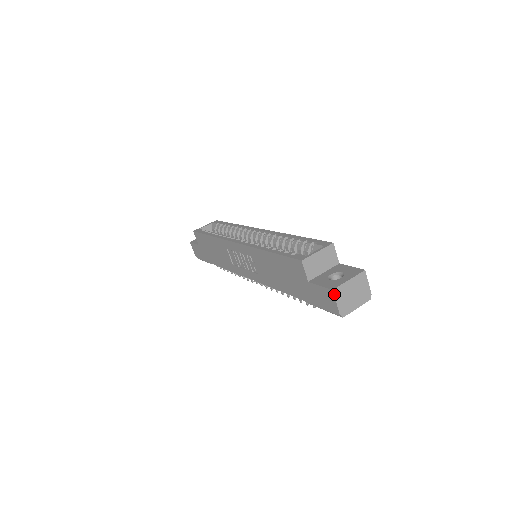
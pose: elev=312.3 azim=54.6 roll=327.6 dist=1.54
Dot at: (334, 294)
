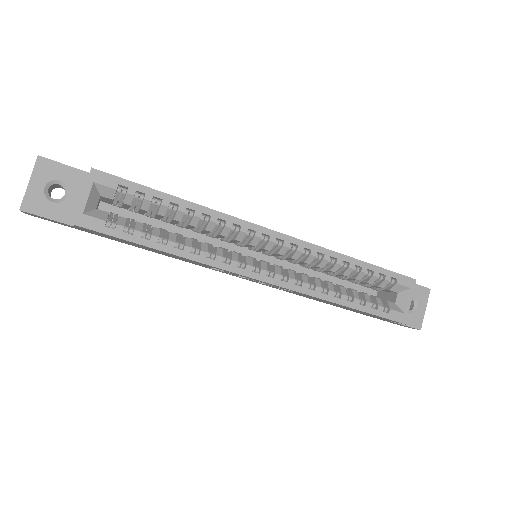
Dot at: (417, 329)
